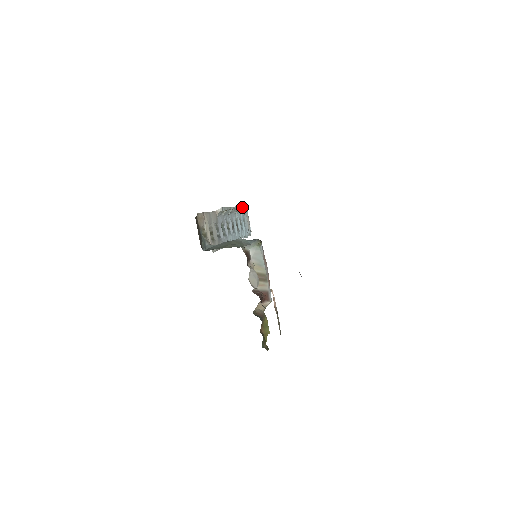
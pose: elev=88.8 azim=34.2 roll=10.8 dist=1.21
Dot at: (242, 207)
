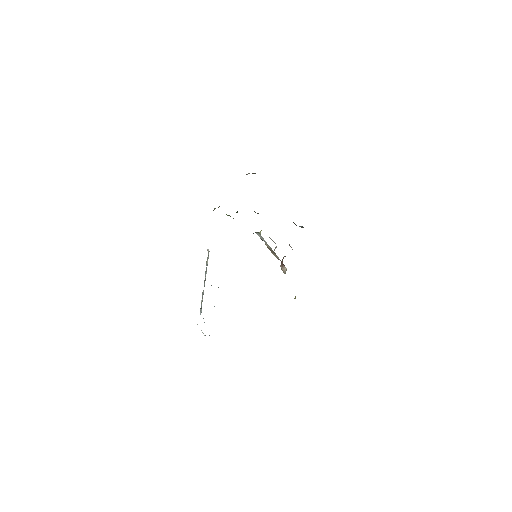
Dot at: (202, 298)
